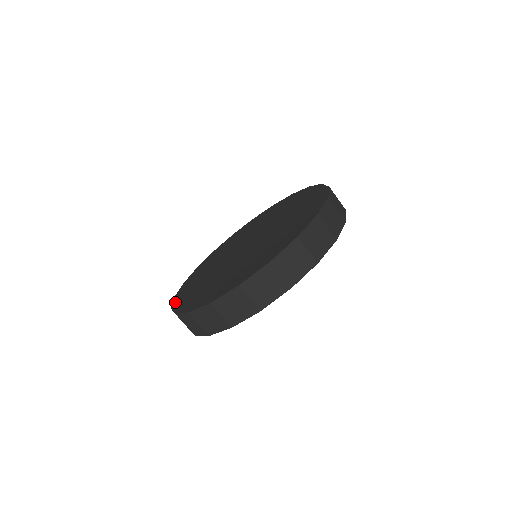
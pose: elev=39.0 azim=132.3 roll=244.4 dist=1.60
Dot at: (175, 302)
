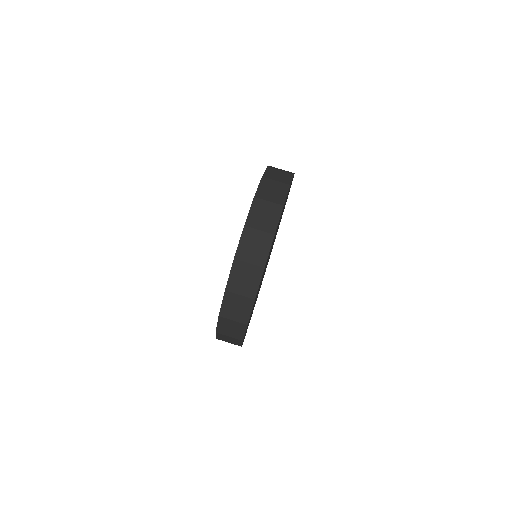
Dot at: occluded
